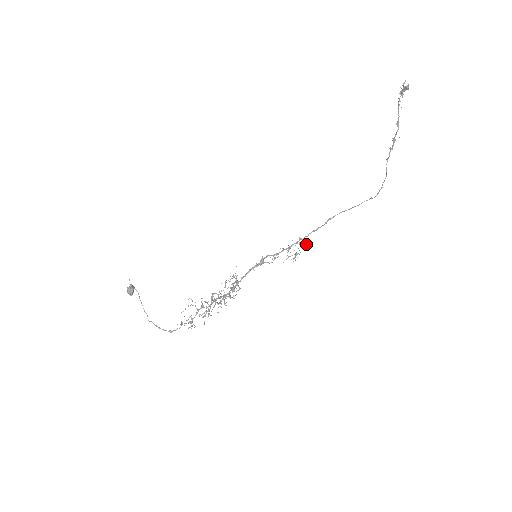
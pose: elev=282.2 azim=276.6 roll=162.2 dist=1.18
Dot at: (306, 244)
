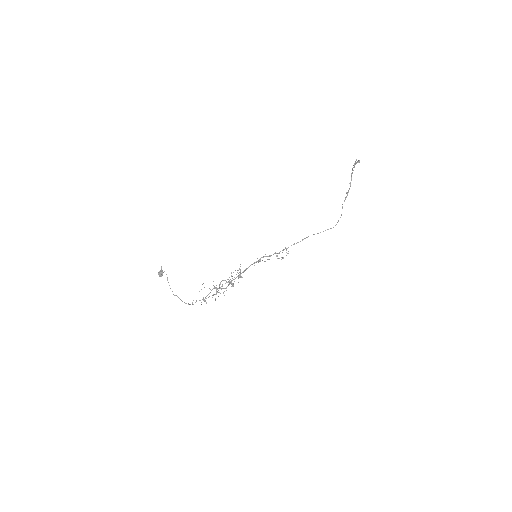
Dot at: occluded
